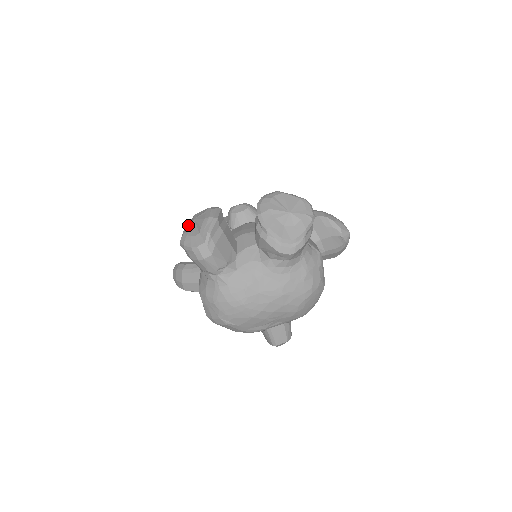
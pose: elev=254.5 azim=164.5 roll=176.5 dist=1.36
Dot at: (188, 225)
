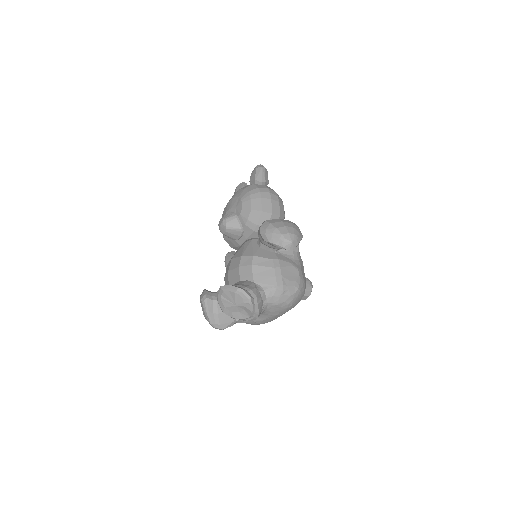
Dot at: occluded
